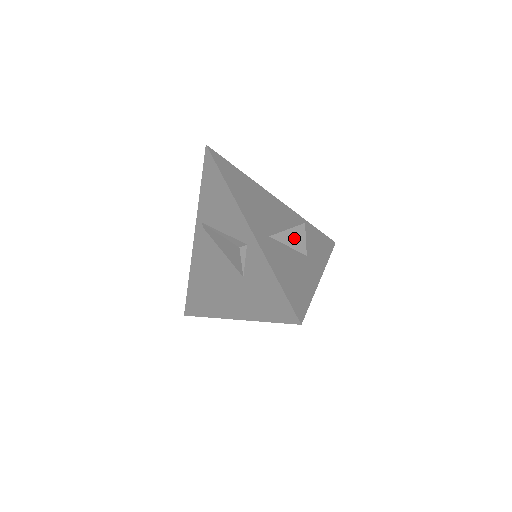
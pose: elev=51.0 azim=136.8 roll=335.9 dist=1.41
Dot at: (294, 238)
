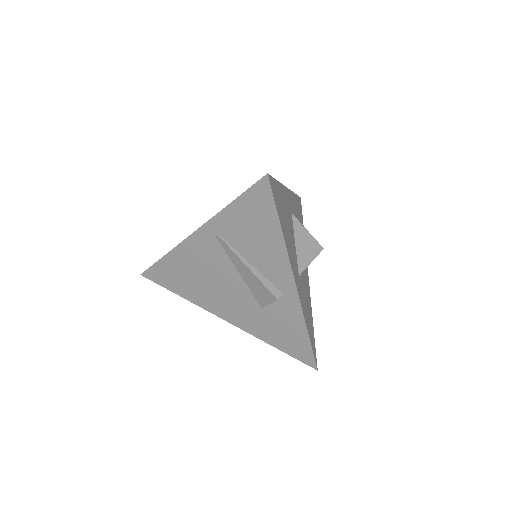
Dot at: occluded
